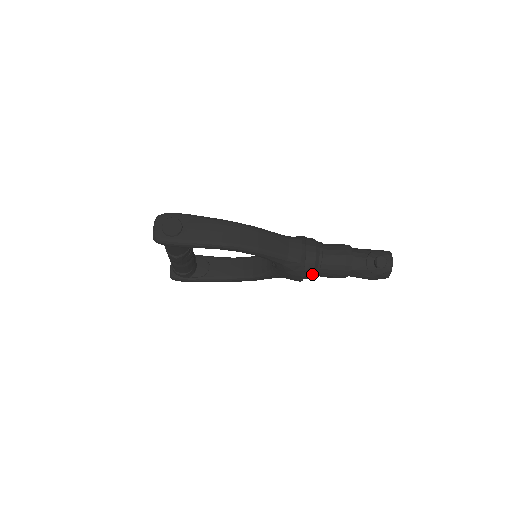
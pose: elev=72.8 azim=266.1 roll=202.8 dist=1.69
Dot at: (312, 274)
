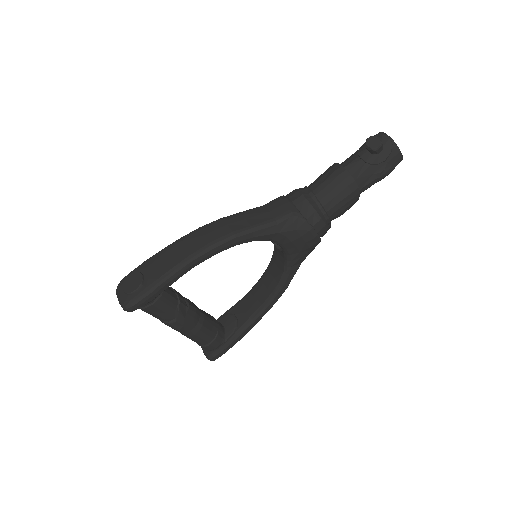
Dot at: (319, 218)
